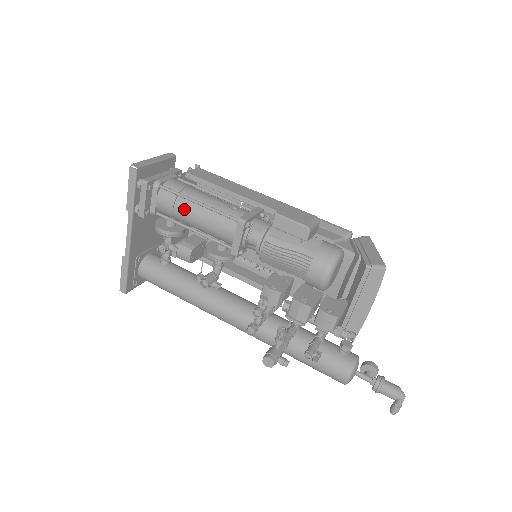
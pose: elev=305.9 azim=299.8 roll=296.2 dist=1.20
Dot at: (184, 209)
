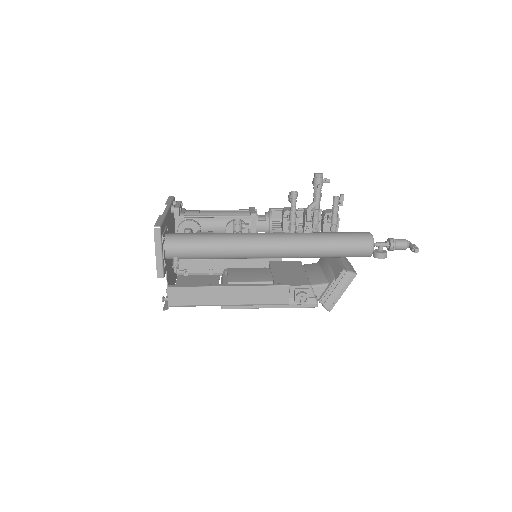
Dot at: (208, 211)
